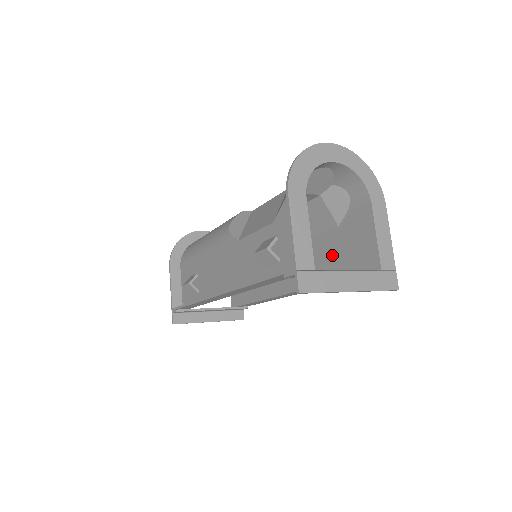
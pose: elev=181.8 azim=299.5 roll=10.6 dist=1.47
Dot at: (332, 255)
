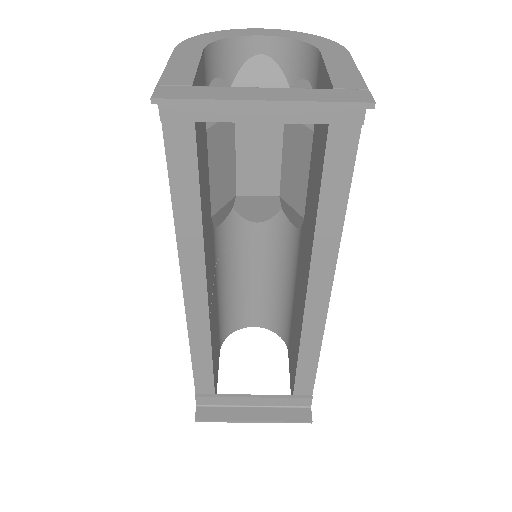
Dot at: (315, 170)
